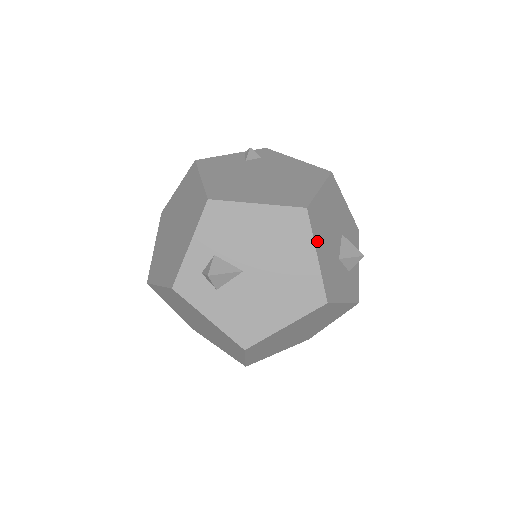
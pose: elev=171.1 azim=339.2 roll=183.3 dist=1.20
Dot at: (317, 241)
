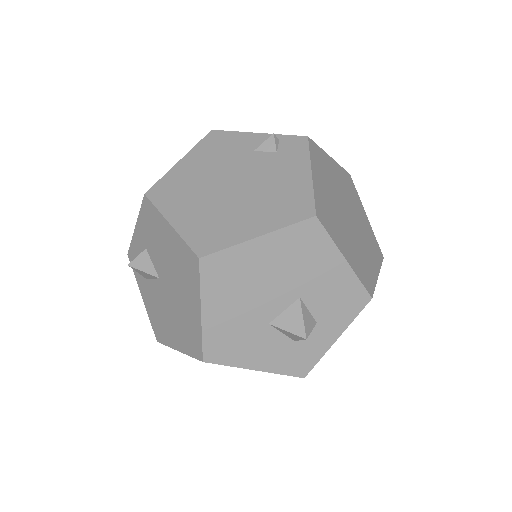
Dot at: (210, 297)
